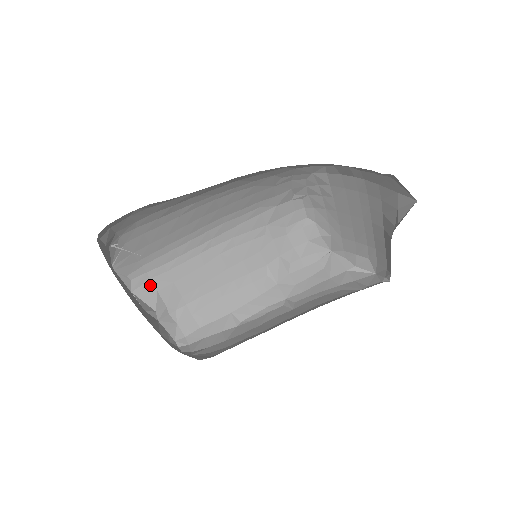
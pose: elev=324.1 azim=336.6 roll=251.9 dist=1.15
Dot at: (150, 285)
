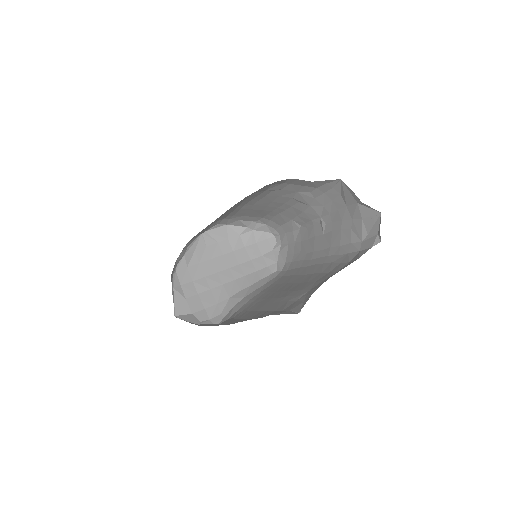
Dot at: (232, 220)
